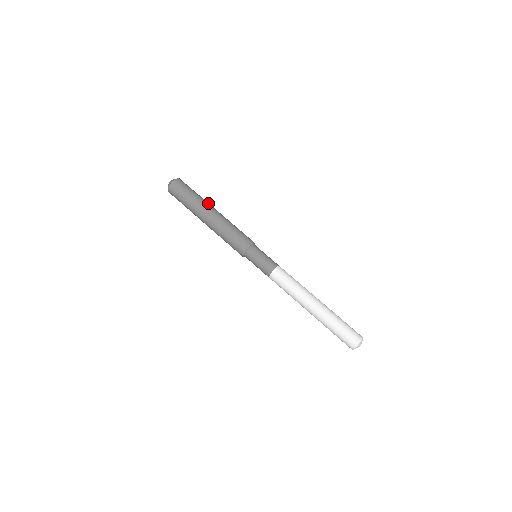
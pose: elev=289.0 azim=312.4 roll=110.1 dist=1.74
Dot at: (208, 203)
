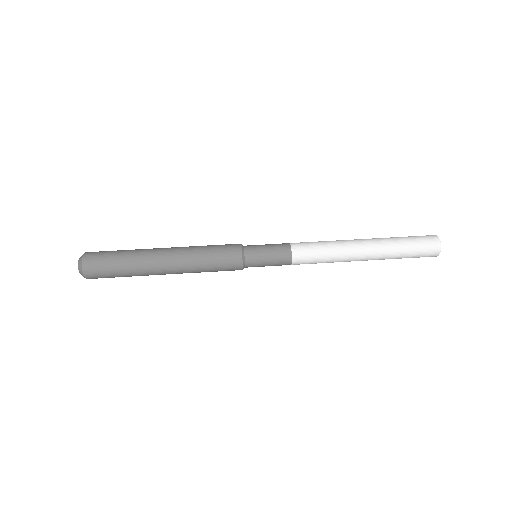
Dot at: (147, 252)
